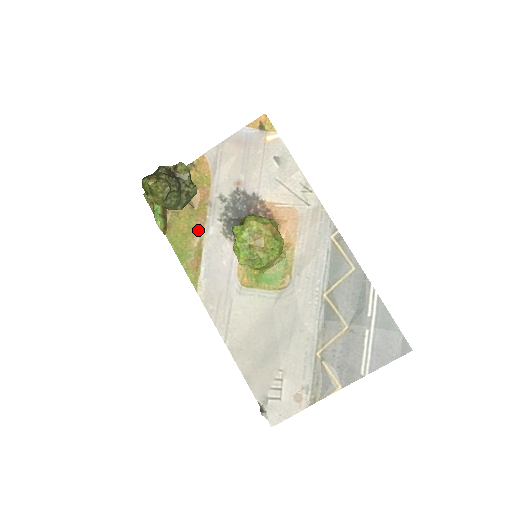
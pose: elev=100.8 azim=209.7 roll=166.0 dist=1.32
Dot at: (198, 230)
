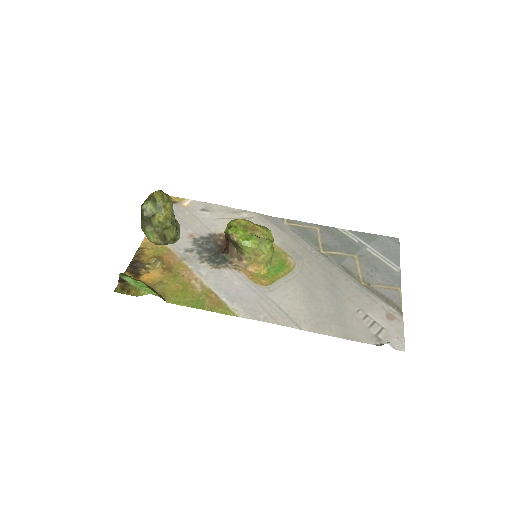
Dot at: (191, 280)
